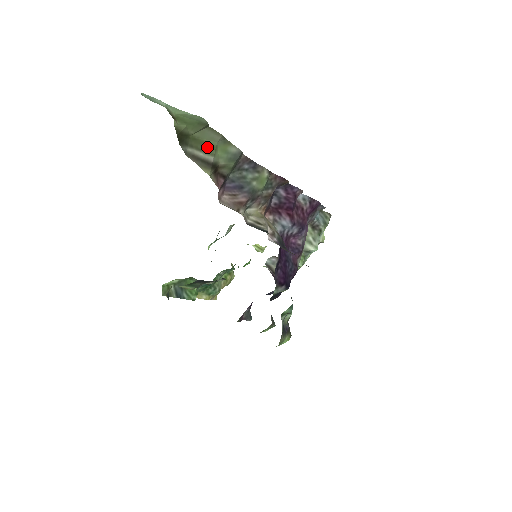
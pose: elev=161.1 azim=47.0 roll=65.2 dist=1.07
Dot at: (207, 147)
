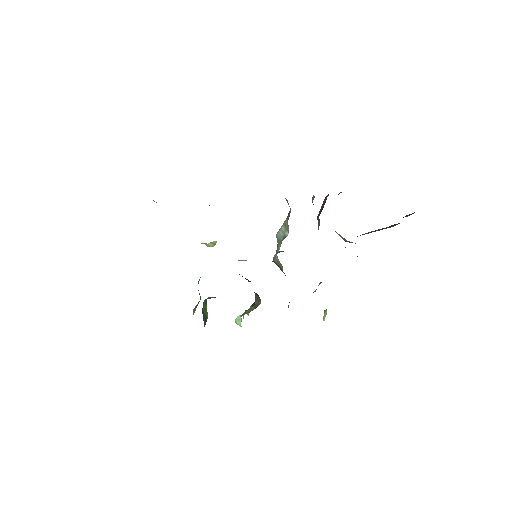
Dot at: occluded
